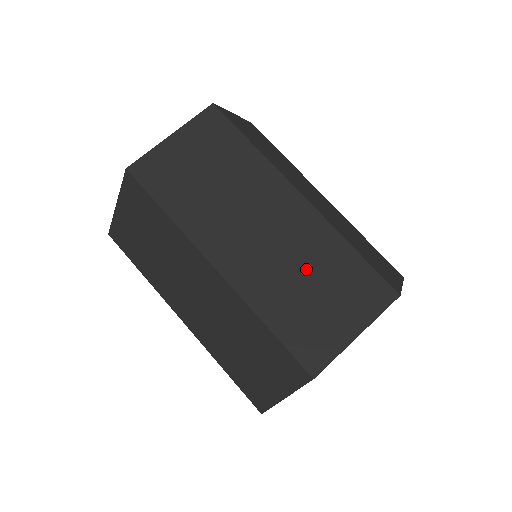
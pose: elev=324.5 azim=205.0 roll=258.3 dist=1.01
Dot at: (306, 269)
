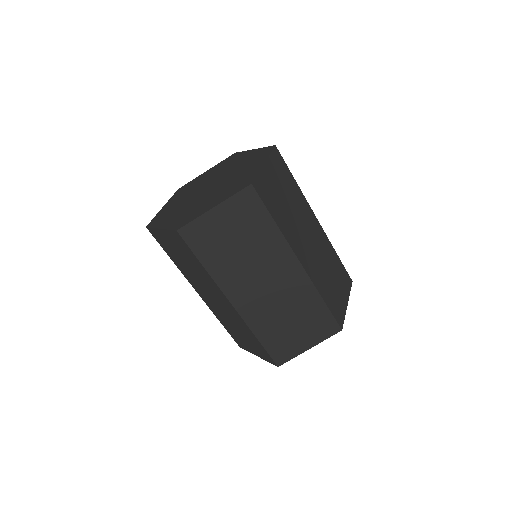
Dot at: (290, 311)
